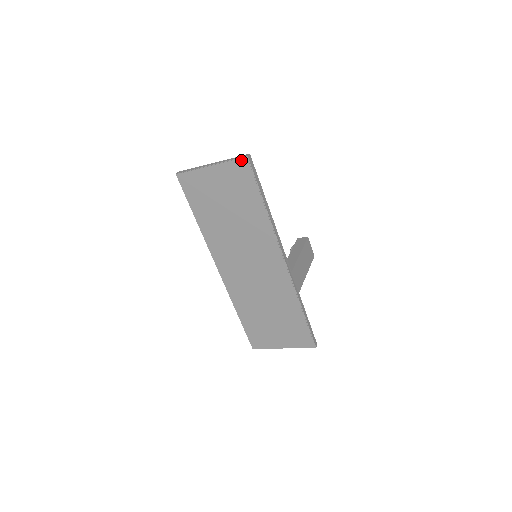
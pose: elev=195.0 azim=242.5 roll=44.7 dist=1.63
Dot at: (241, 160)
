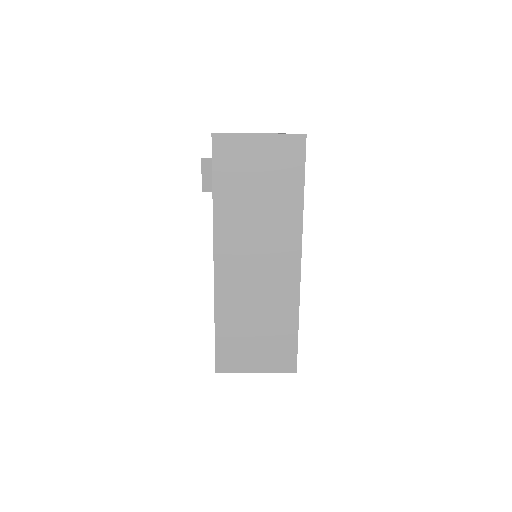
Dot at: (298, 136)
